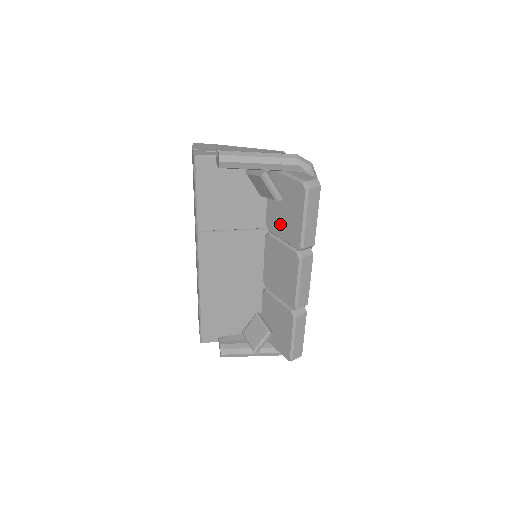
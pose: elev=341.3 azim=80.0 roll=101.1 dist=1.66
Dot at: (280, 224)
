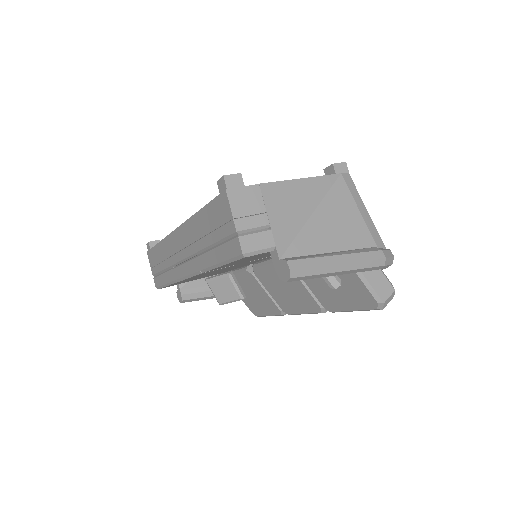
Dot at: (314, 280)
